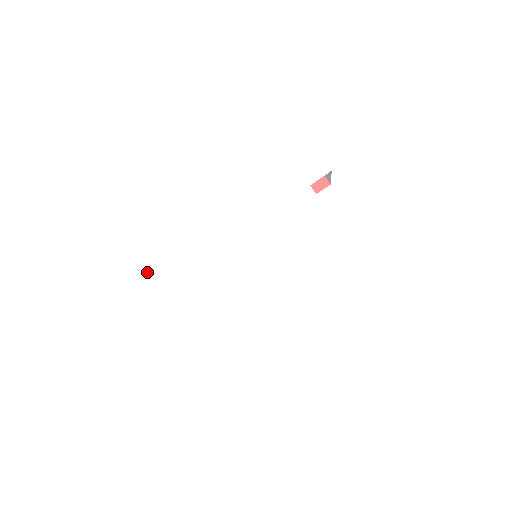
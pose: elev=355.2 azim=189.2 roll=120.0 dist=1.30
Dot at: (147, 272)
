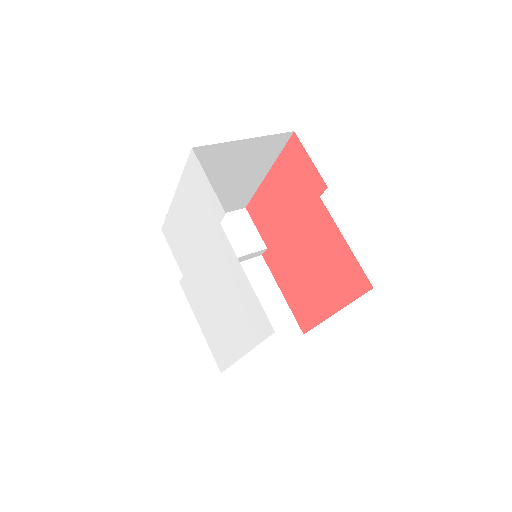
Dot at: (181, 269)
